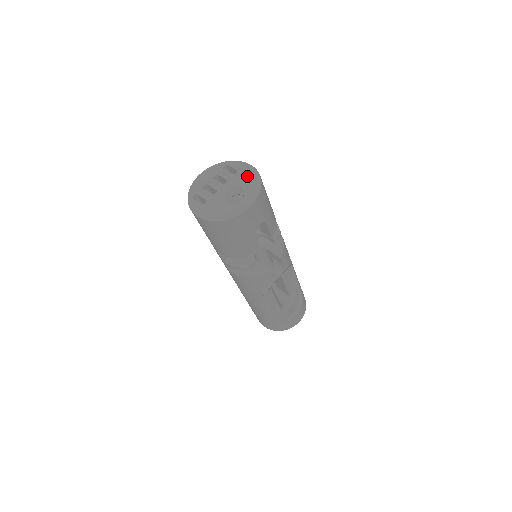
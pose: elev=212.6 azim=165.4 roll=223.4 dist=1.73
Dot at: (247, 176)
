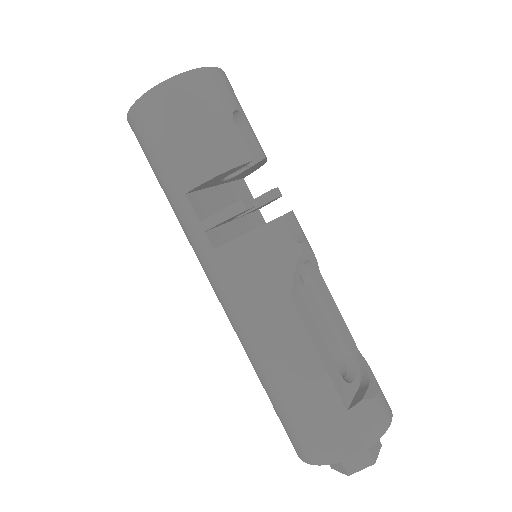
Dot at: occluded
